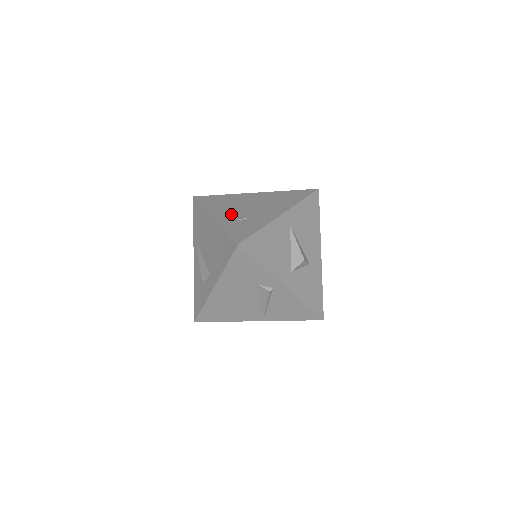
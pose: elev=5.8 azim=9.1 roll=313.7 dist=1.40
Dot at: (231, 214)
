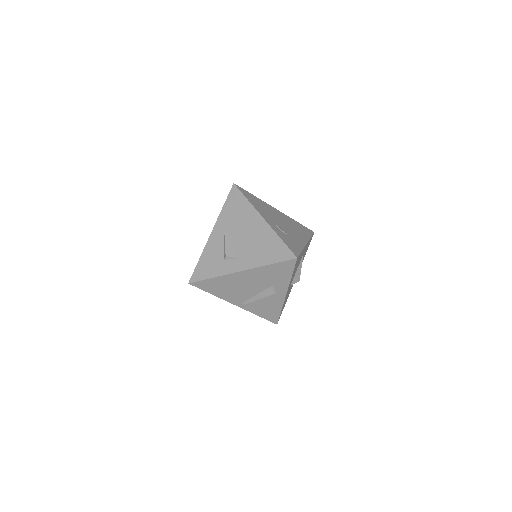
Dot at: (275, 223)
